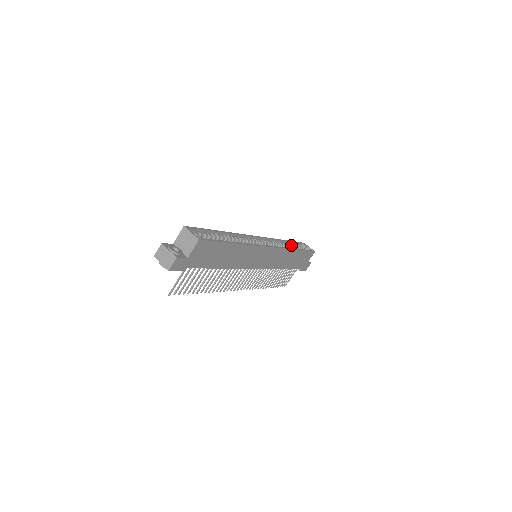
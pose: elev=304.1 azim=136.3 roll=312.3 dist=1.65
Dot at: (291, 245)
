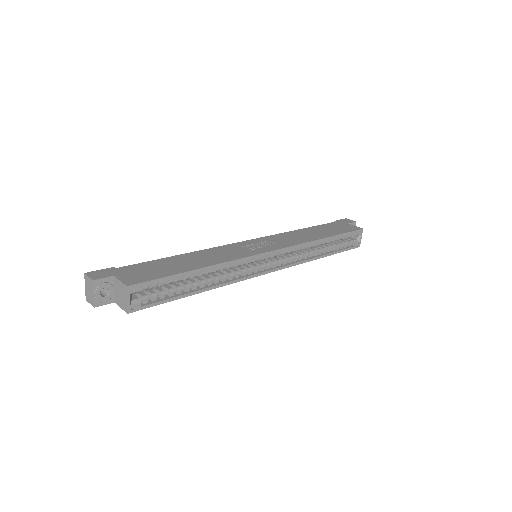
Dot at: (329, 241)
